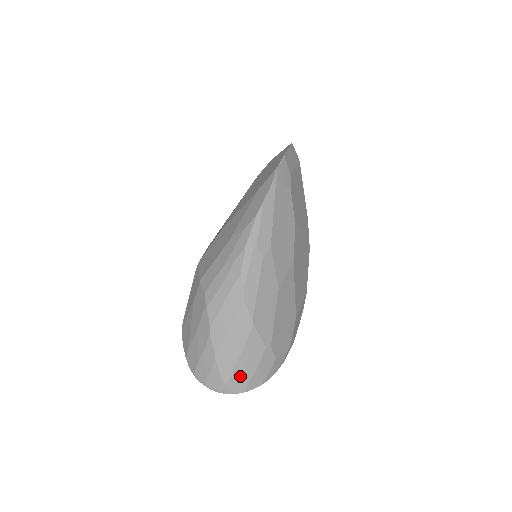
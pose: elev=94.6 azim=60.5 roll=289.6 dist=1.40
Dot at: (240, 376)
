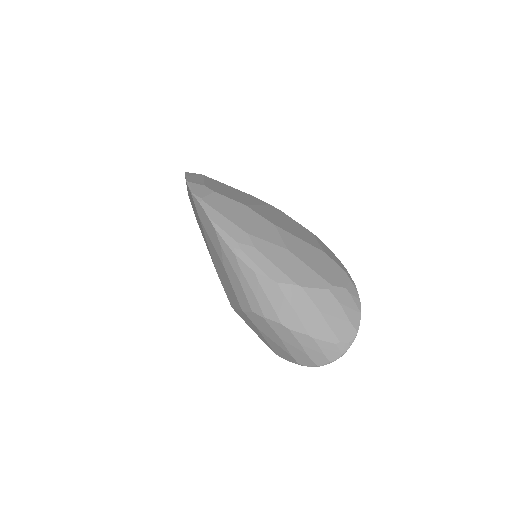
Dot at: (340, 327)
